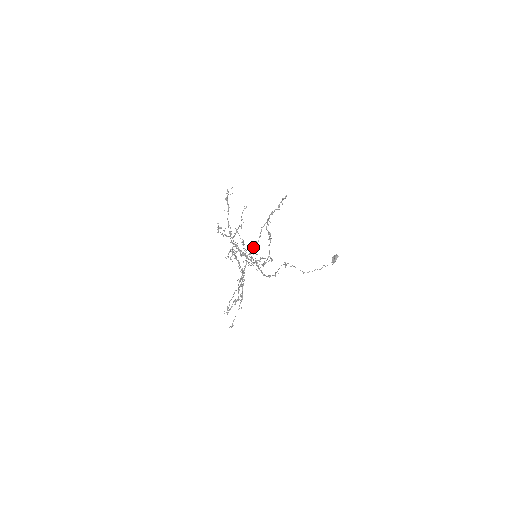
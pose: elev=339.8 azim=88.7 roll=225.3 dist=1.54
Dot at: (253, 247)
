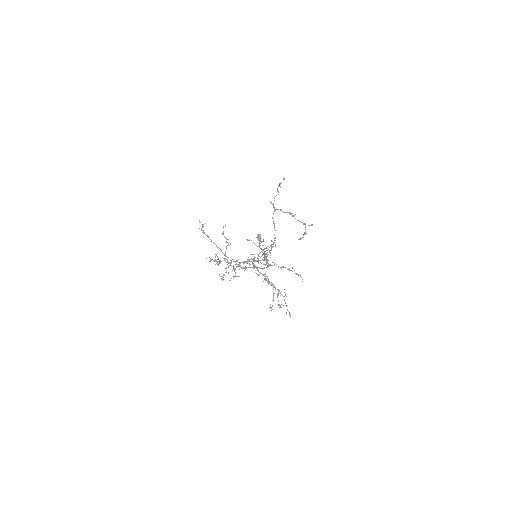
Dot at: (275, 238)
